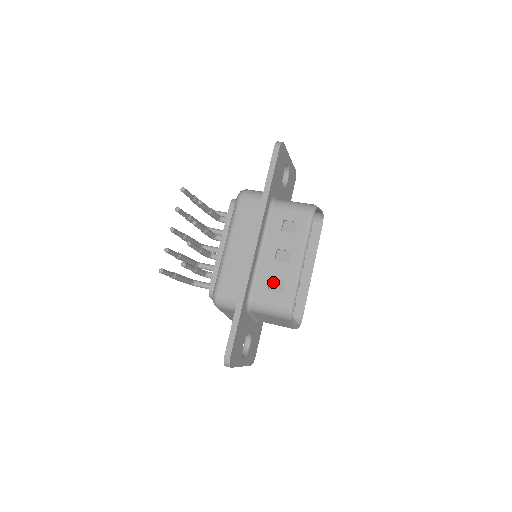
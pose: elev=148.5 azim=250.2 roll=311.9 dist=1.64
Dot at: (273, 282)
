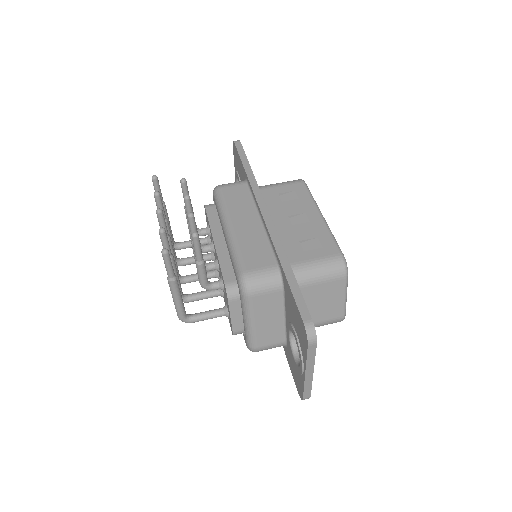
Dot at: (304, 244)
